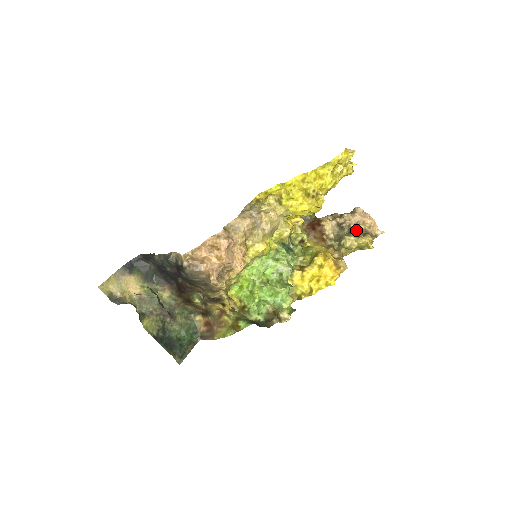
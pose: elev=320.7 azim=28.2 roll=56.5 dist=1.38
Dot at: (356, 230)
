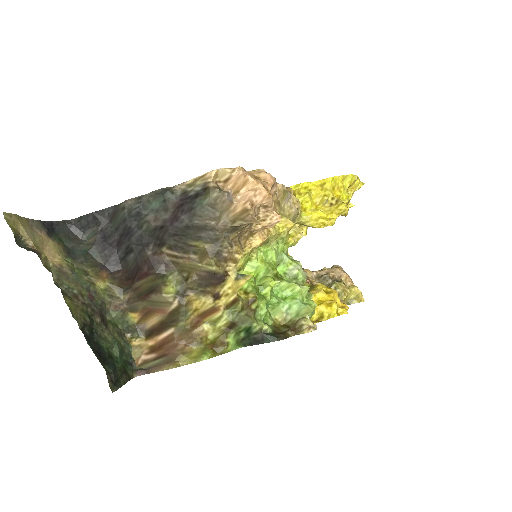
Dot at: occluded
